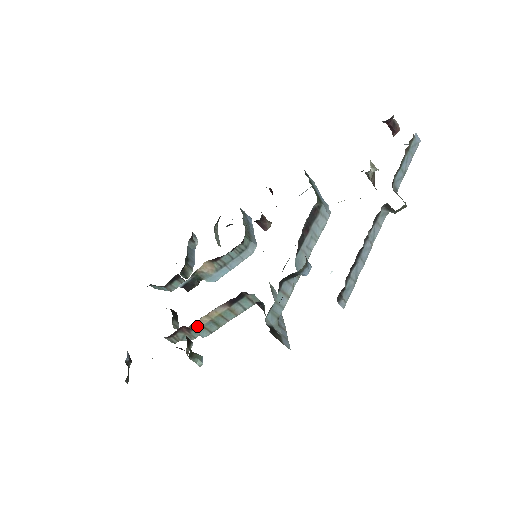
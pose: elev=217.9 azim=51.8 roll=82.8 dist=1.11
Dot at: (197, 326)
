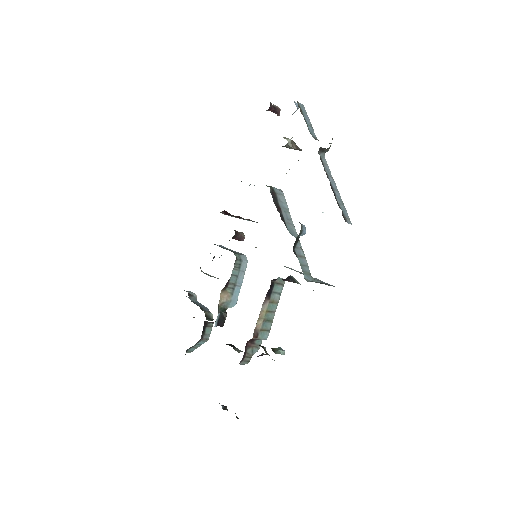
Dot at: (257, 333)
